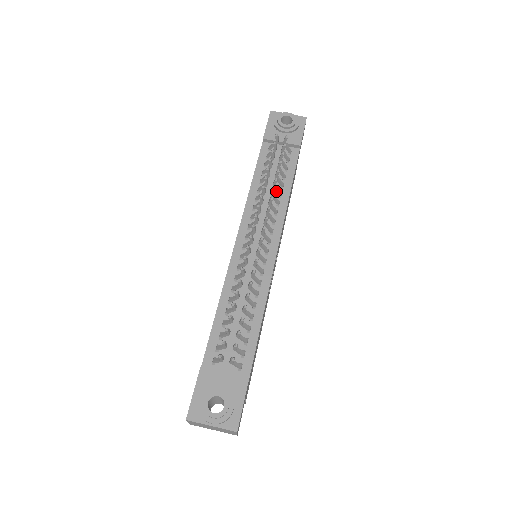
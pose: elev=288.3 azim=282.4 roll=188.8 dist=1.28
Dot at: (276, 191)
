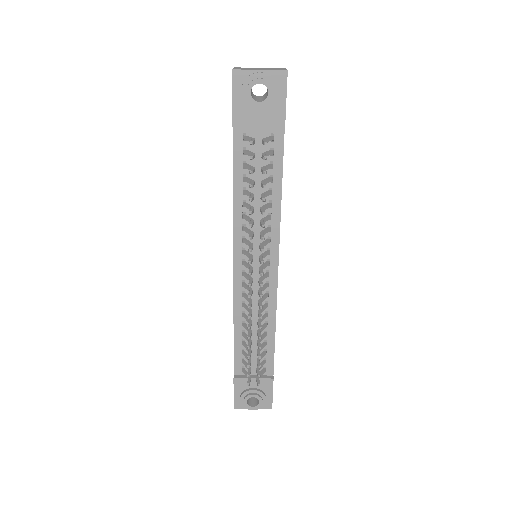
Dot at: (265, 208)
